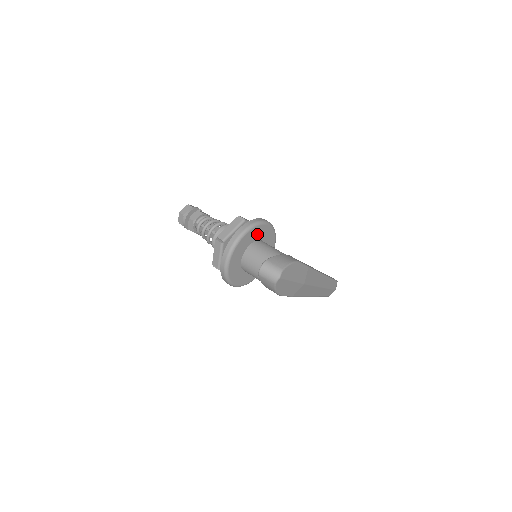
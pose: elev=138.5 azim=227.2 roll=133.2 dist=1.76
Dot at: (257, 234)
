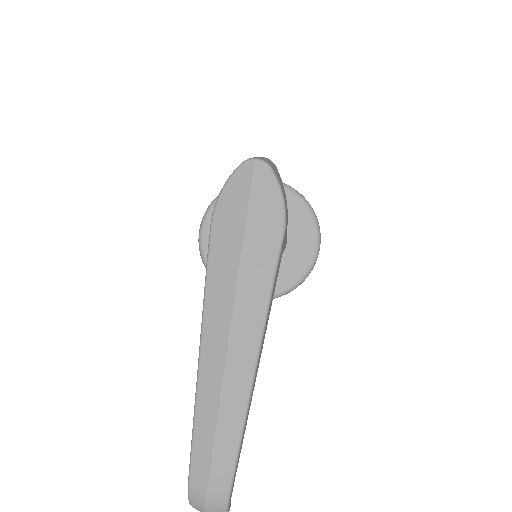
Dot at: (297, 224)
